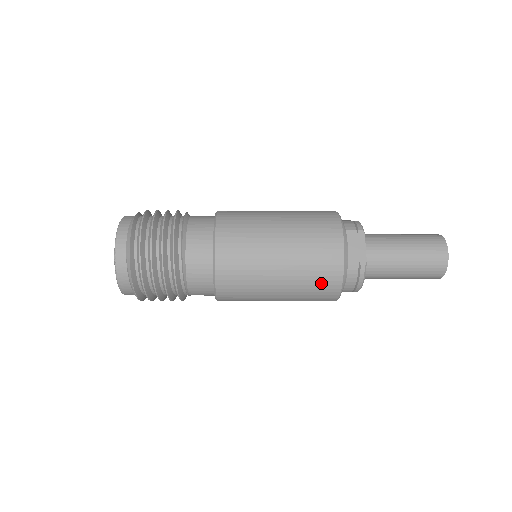
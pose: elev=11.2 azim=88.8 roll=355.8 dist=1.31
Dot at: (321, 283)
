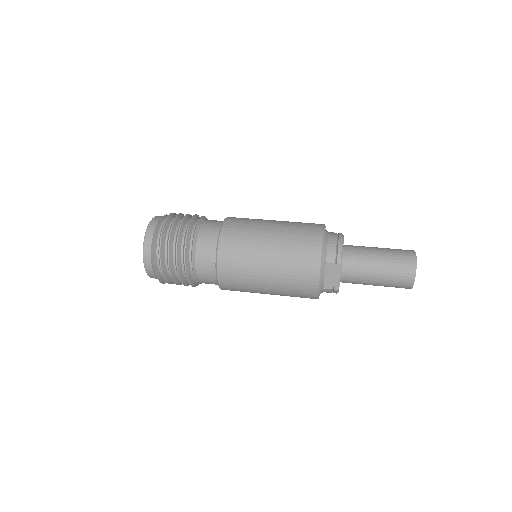
Dot at: (301, 297)
